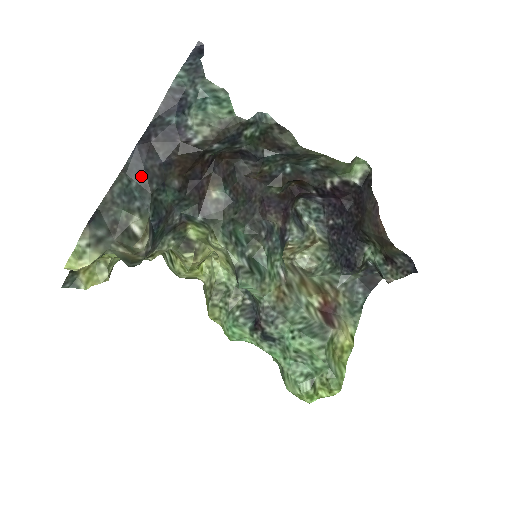
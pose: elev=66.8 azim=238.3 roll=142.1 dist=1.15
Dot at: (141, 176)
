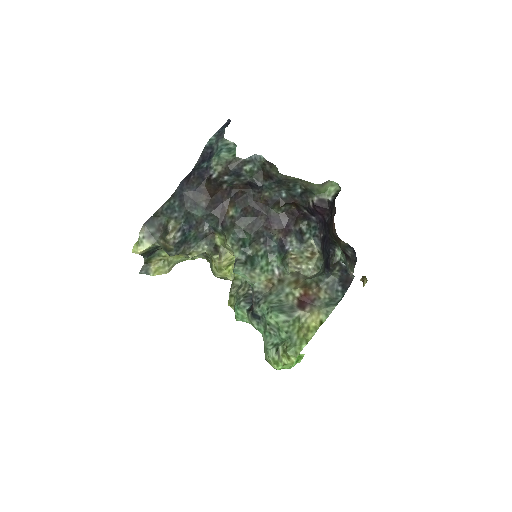
Dot at: (181, 198)
